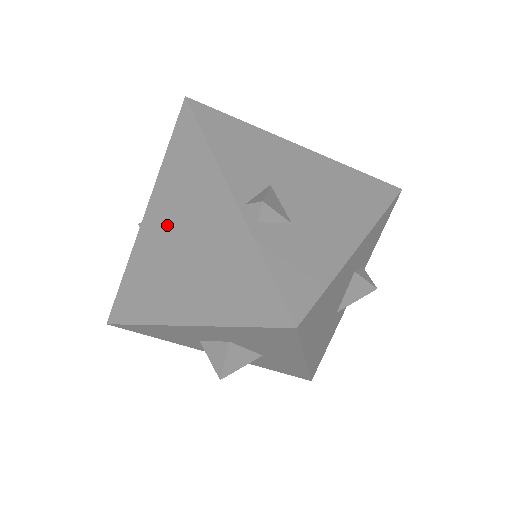
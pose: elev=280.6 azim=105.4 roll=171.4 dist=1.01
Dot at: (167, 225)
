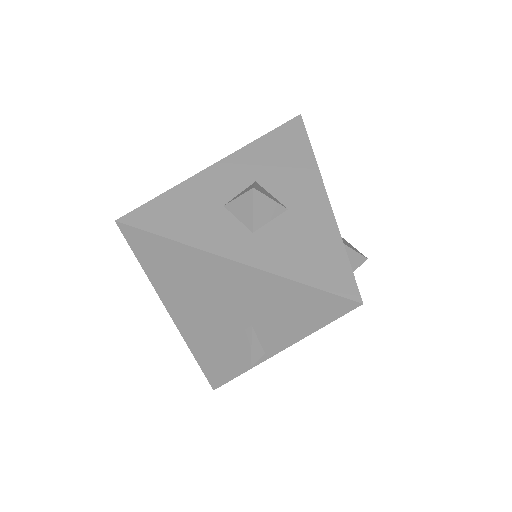
Dot at: occluded
